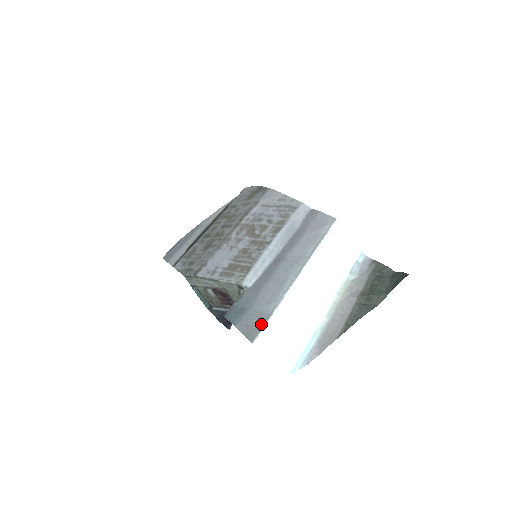
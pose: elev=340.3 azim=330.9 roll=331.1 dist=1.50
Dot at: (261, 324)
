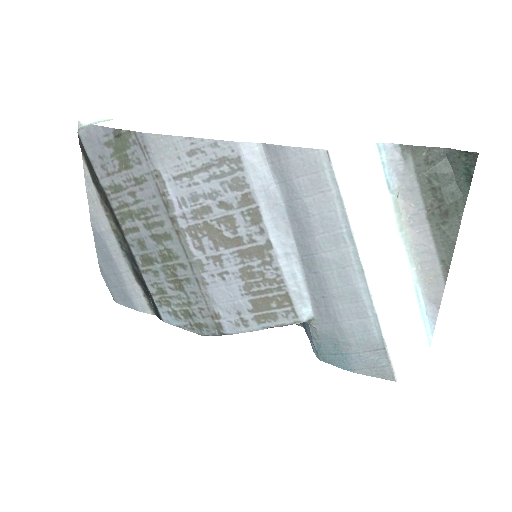
Dot at: (384, 358)
